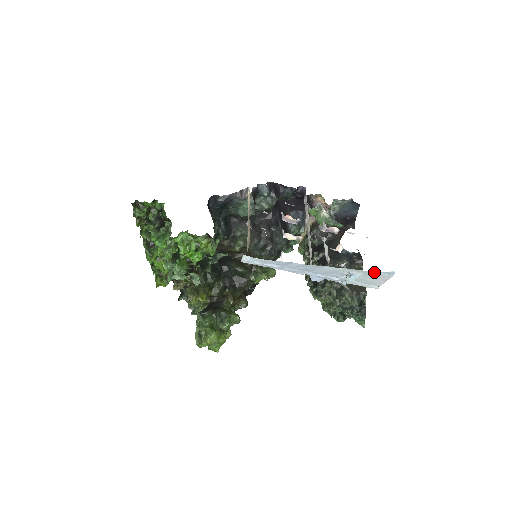
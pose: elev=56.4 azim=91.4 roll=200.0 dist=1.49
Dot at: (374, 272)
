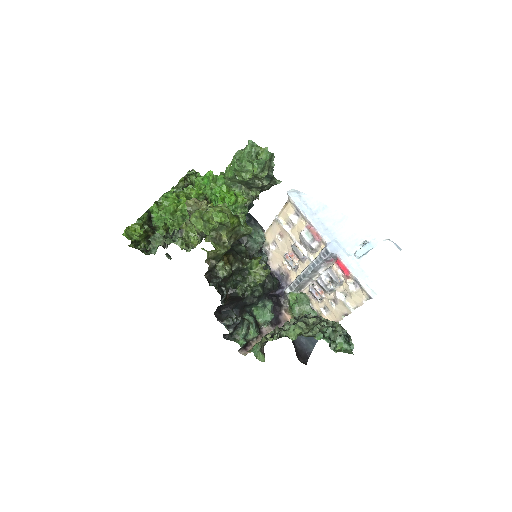
Dot at: (388, 238)
